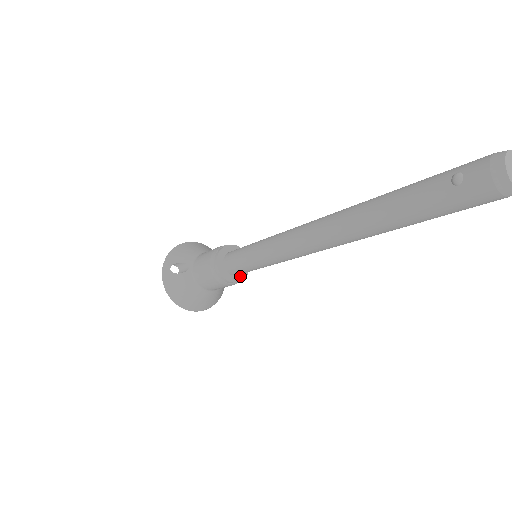
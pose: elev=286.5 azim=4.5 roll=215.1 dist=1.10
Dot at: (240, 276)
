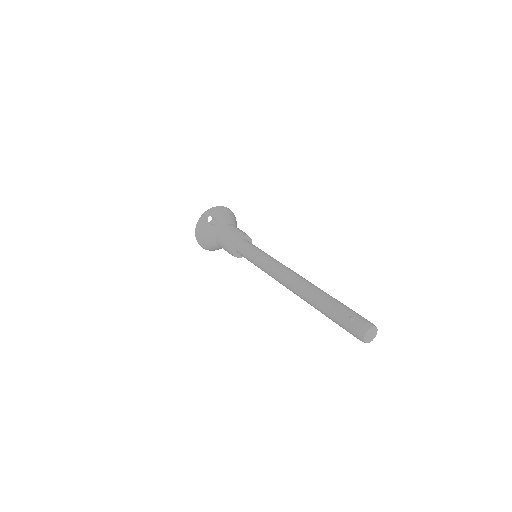
Dot at: (240, 255)
